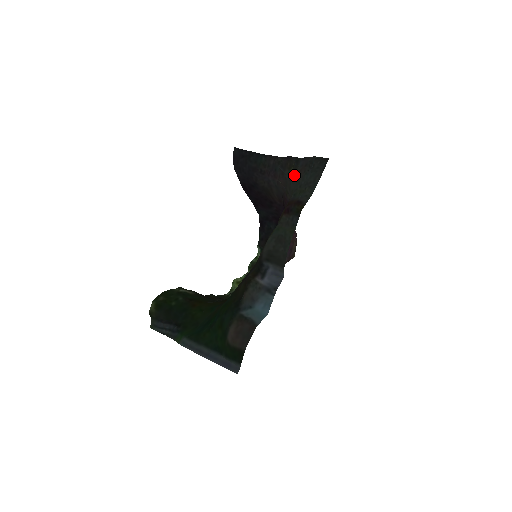
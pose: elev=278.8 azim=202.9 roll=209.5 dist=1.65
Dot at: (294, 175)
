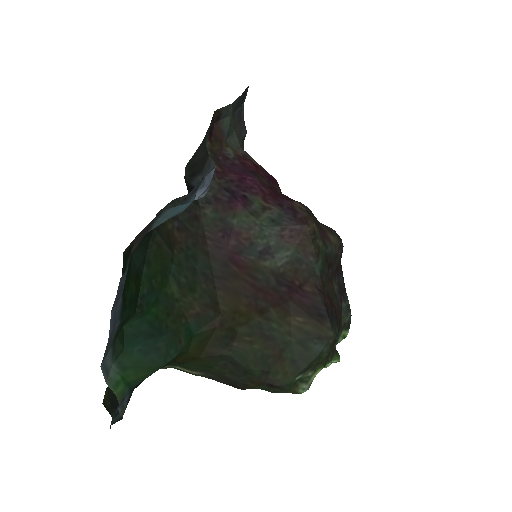
Dot at: (242, 143)
